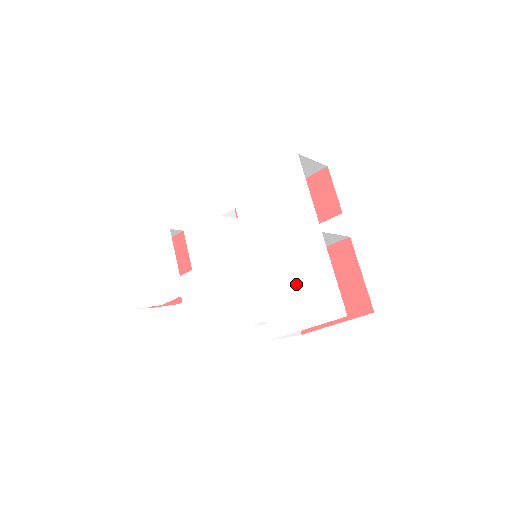
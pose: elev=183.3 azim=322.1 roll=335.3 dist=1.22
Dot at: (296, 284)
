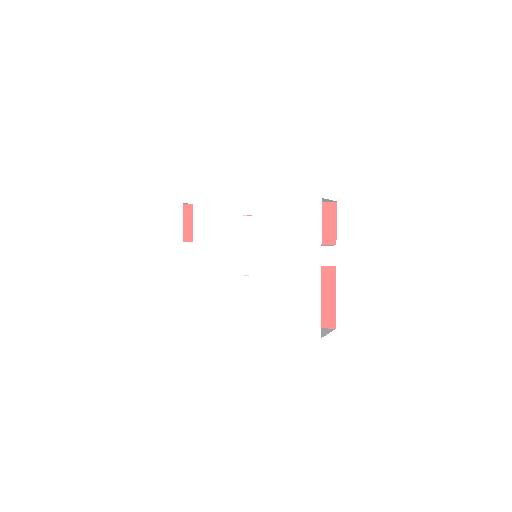
Dot at: (287, 299)
